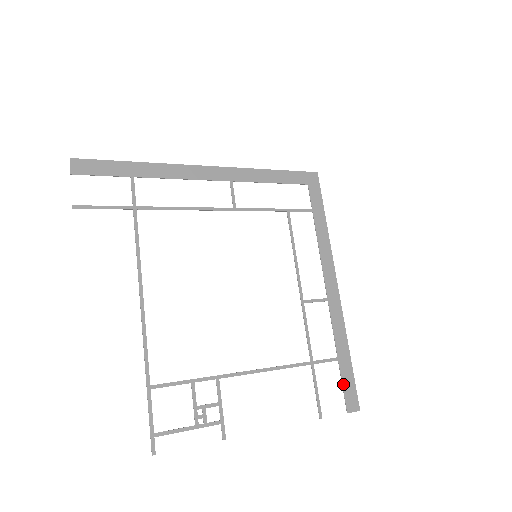
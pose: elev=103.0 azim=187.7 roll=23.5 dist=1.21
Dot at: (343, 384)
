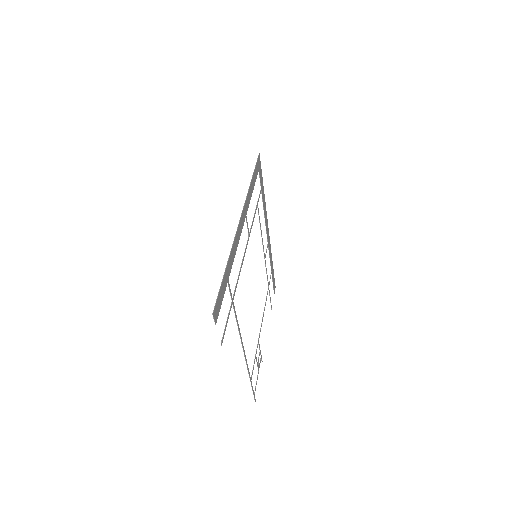
Dot at: (273, 283)
